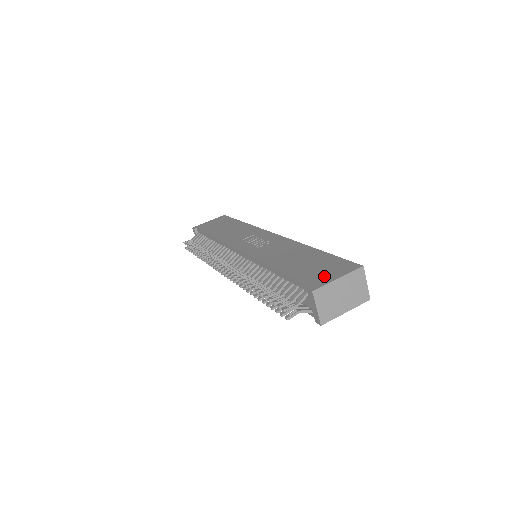
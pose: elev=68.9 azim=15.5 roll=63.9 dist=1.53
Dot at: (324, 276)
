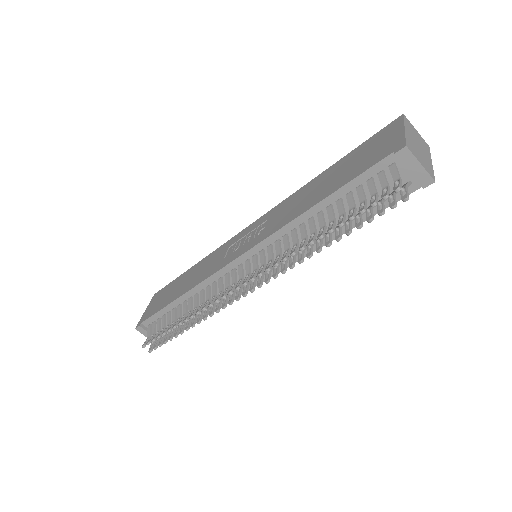
Dot at: (387, 144)
